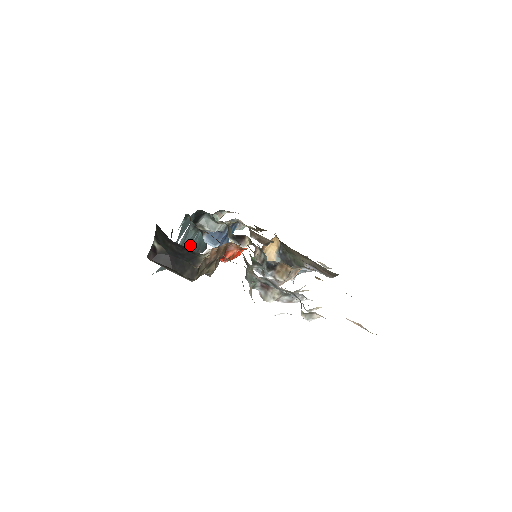
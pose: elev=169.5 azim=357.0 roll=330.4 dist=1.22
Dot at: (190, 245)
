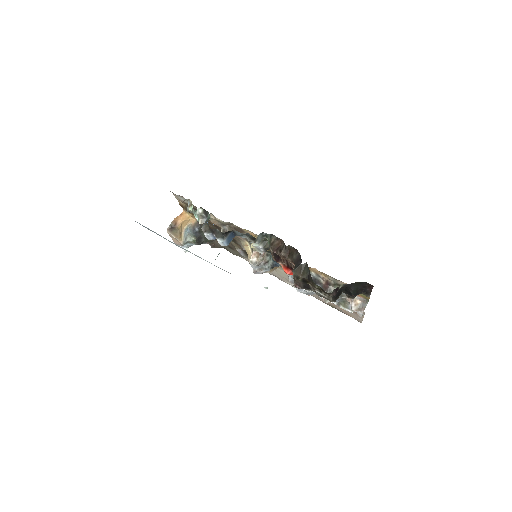
Dot at: occluded
